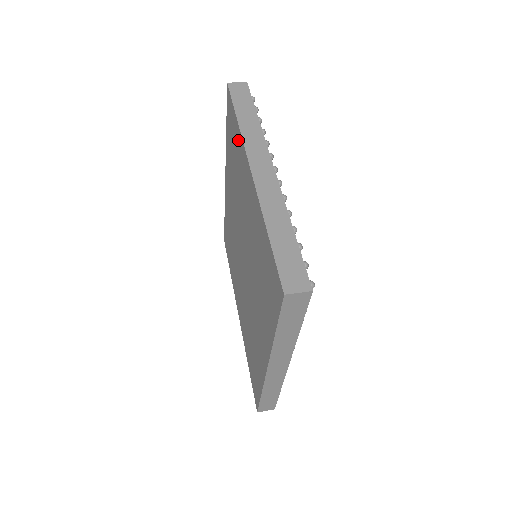
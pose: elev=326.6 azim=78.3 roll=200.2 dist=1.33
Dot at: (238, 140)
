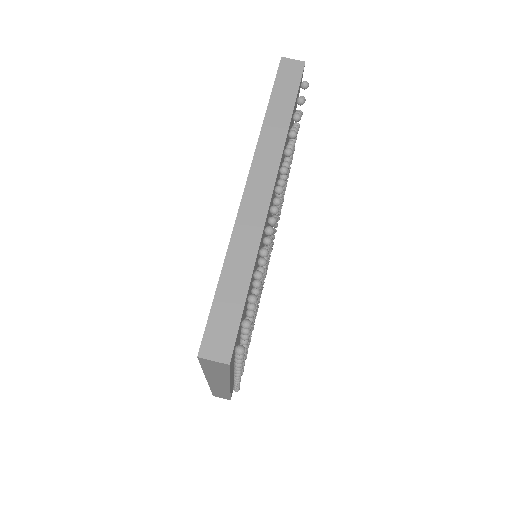
Dot at: occluded
